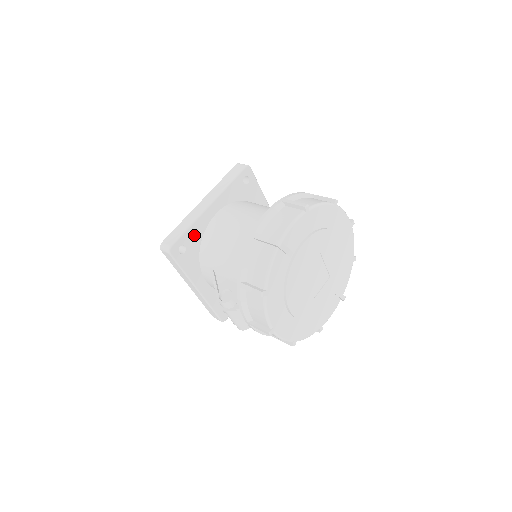
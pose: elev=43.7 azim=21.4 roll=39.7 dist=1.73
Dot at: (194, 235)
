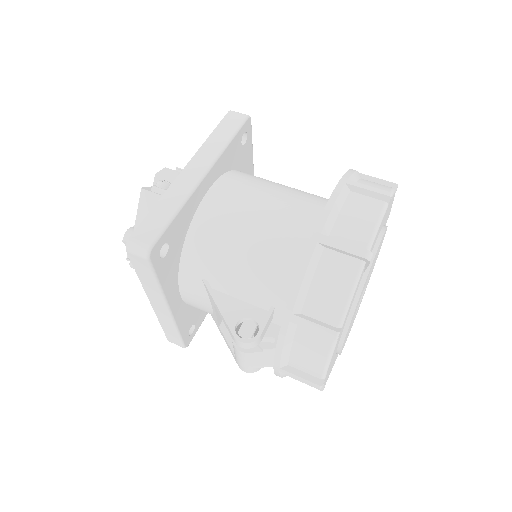
Dot at: (180, 225)
